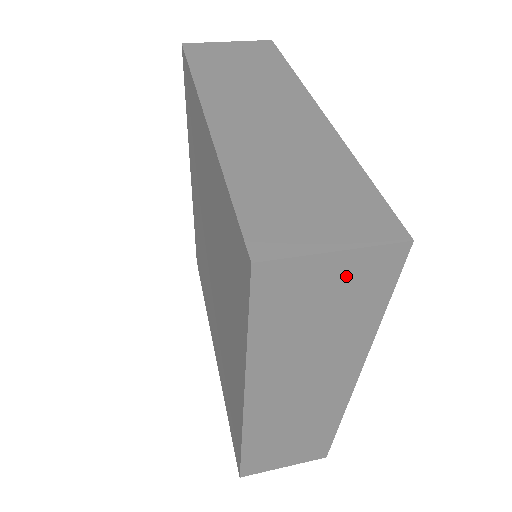
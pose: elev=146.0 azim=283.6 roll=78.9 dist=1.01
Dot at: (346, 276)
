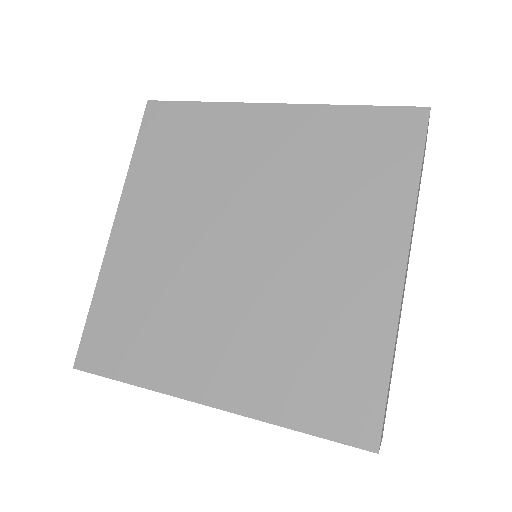
Dot at: occluded
